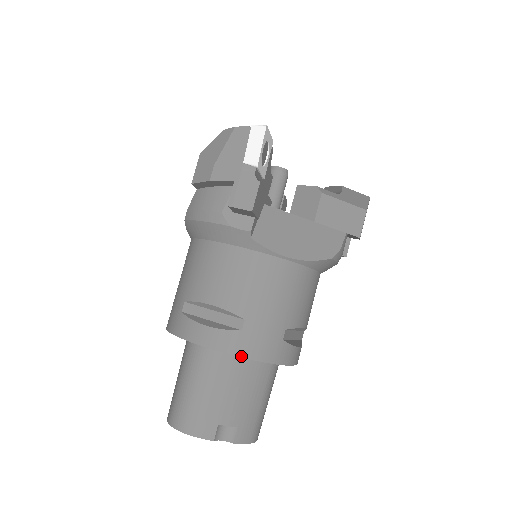
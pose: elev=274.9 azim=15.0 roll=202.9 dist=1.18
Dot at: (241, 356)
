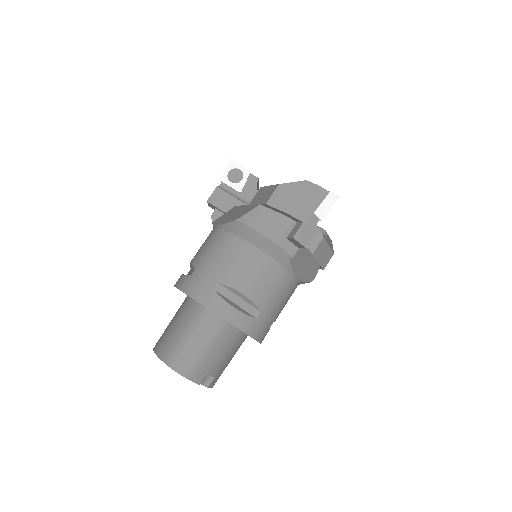
Dot at: (249, 335)
